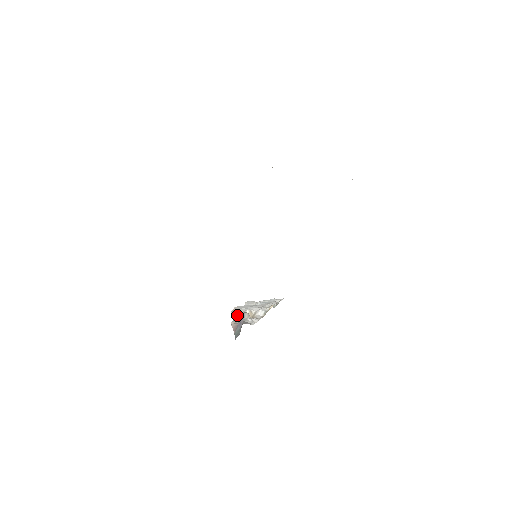
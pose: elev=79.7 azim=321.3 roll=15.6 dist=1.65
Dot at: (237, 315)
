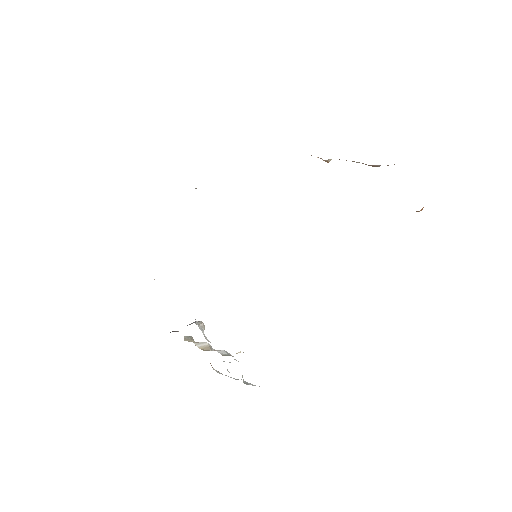
Dot at: (190, 339)
